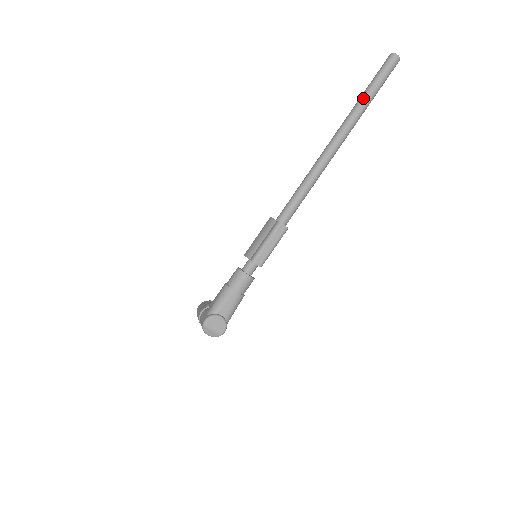
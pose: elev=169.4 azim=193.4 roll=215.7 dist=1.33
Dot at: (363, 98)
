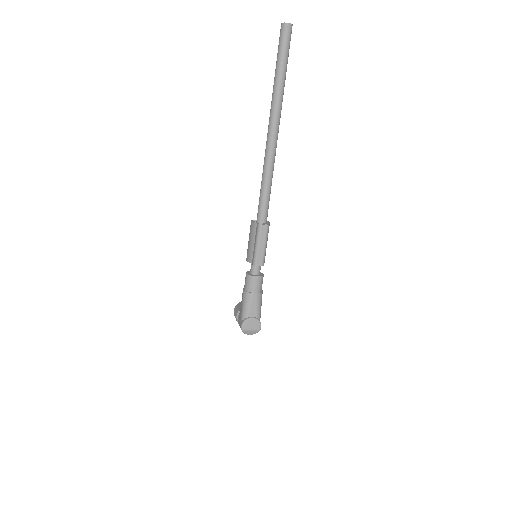
Dot at: (276, 80)
